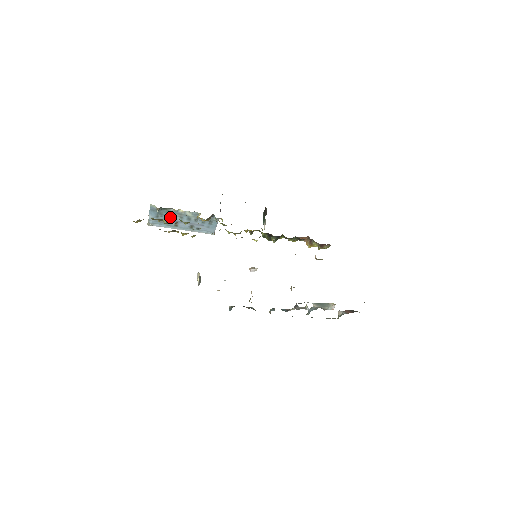
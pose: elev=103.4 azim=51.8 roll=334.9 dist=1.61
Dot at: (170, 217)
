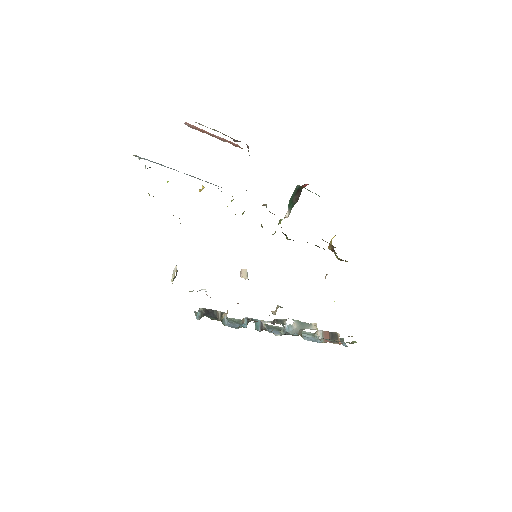
Dot at: occluded
